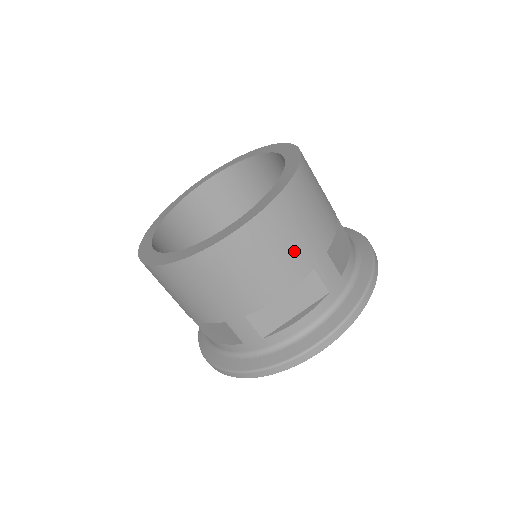
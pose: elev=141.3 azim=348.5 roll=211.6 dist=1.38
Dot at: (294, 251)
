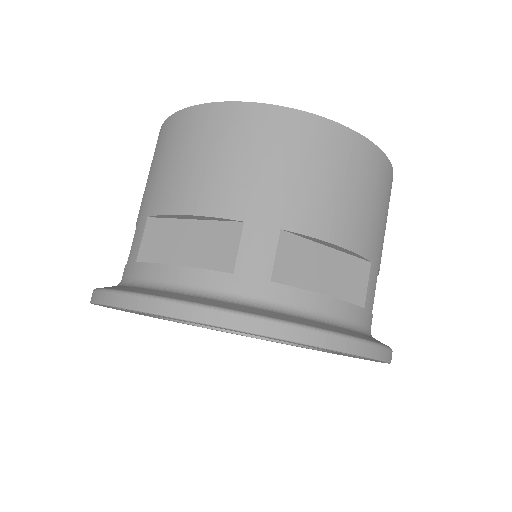
Dot at: (373, 219)
